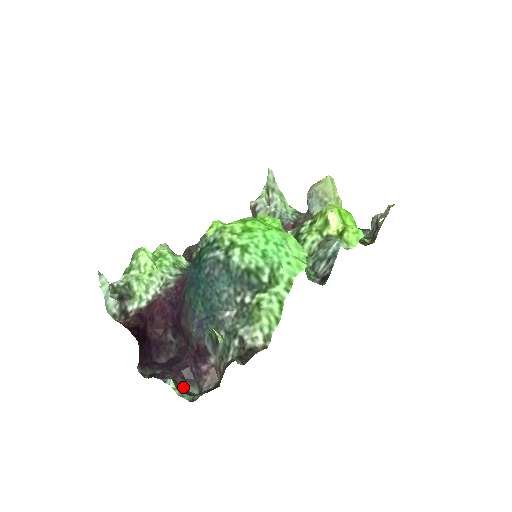
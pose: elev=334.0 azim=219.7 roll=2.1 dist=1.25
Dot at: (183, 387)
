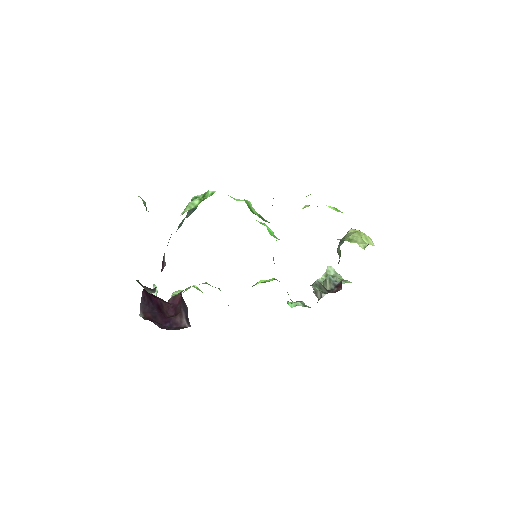
Dot at: occluded
